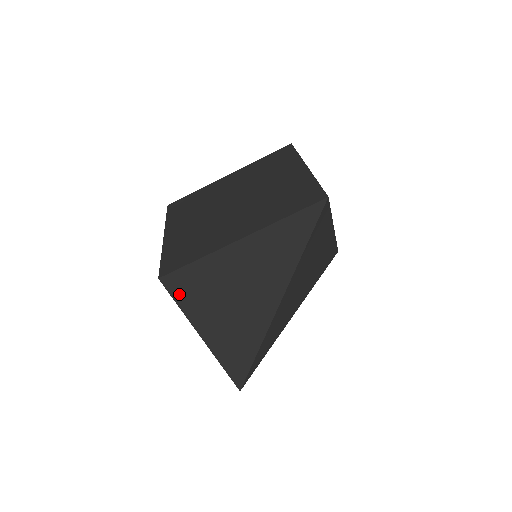
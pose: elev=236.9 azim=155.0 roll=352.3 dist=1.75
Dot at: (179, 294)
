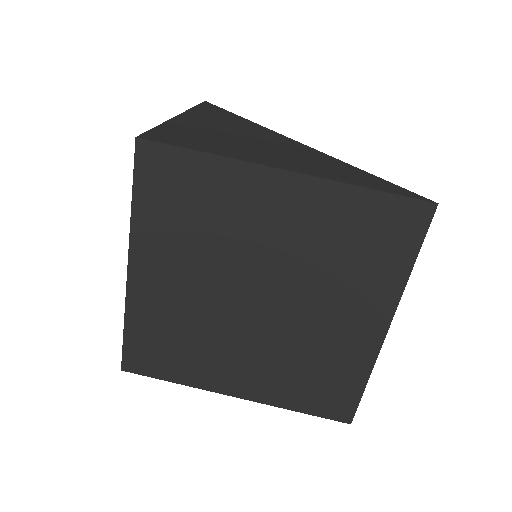
Dot at: (182, 144)
